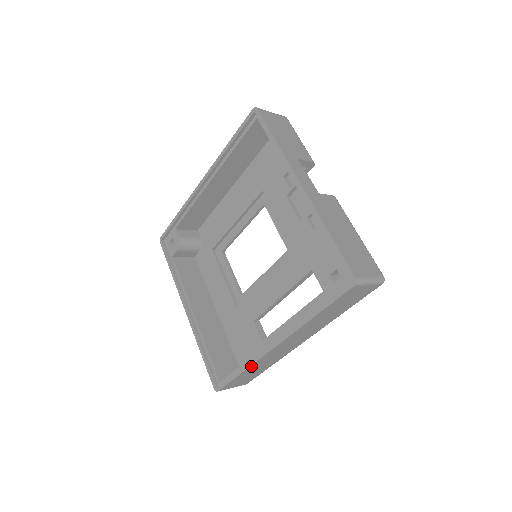
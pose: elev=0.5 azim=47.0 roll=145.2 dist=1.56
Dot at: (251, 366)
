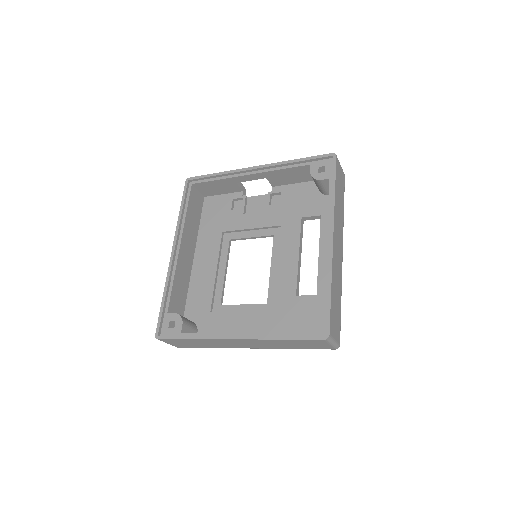
Dot at: (332, 276)
